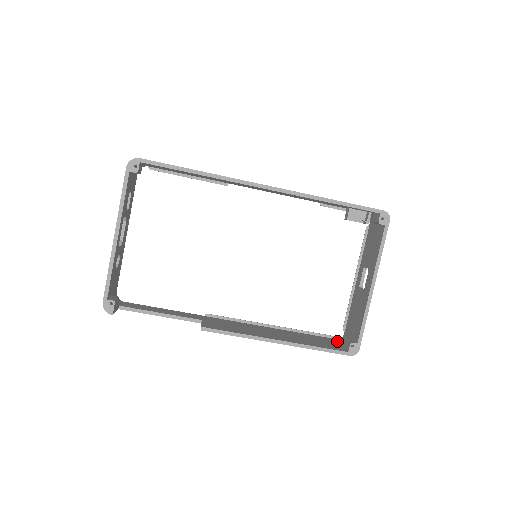
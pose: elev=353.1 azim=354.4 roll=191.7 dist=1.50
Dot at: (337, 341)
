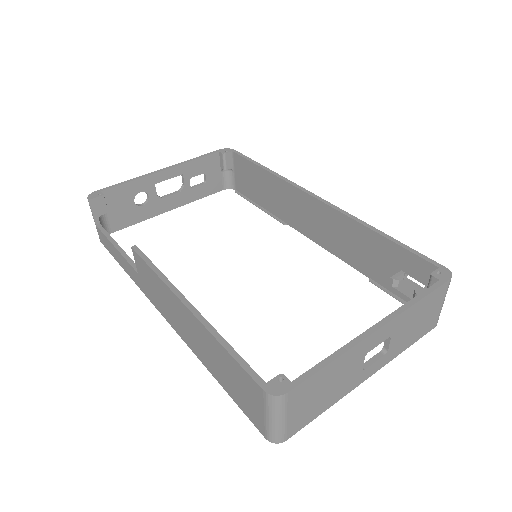
Dot at: occluded
